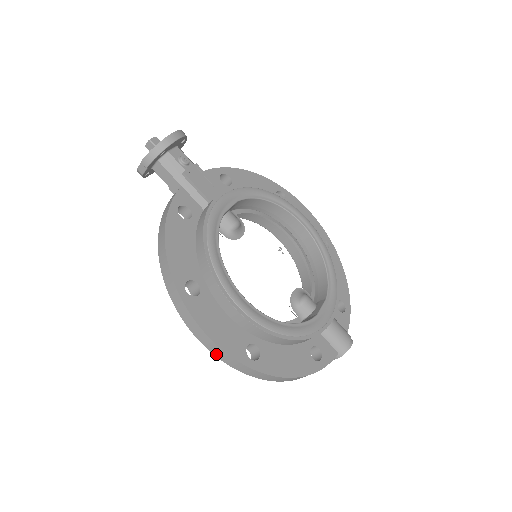
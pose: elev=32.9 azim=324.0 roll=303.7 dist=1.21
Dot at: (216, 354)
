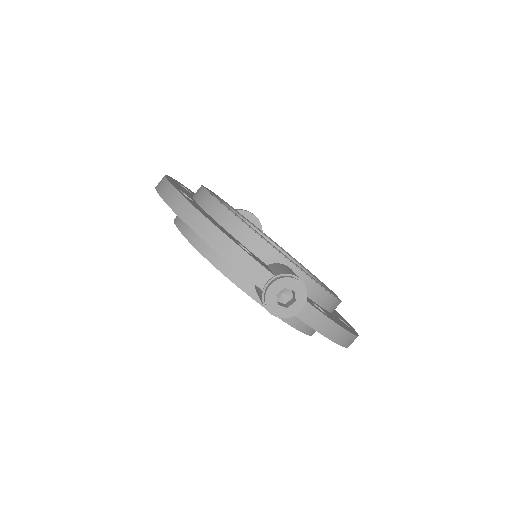
Dot at: (158, 187)
